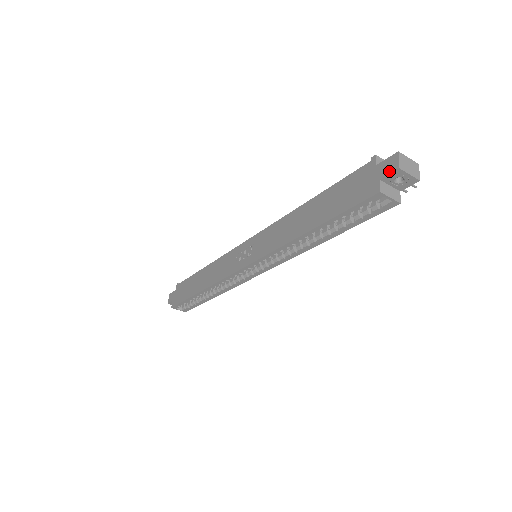
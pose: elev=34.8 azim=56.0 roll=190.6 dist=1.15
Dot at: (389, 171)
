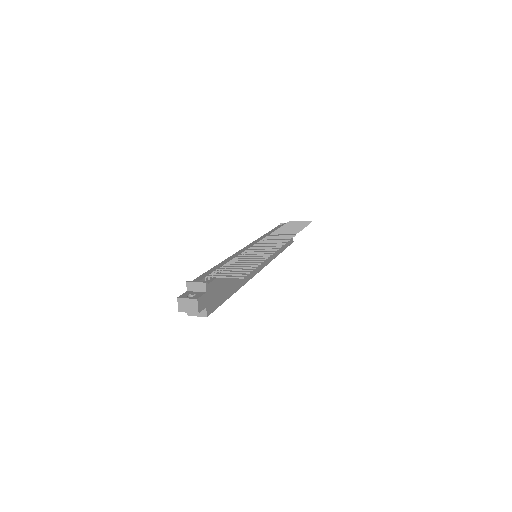
Dot at: occluded
